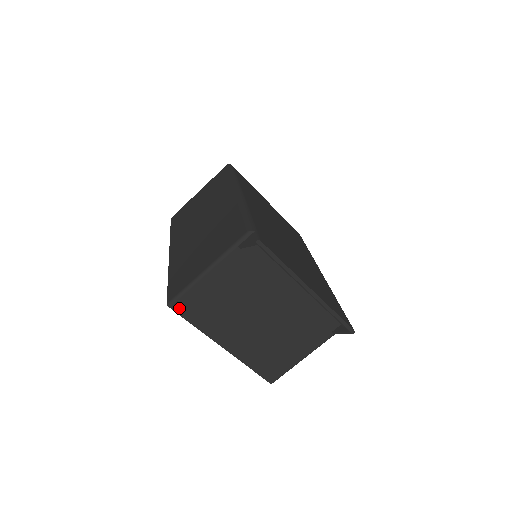
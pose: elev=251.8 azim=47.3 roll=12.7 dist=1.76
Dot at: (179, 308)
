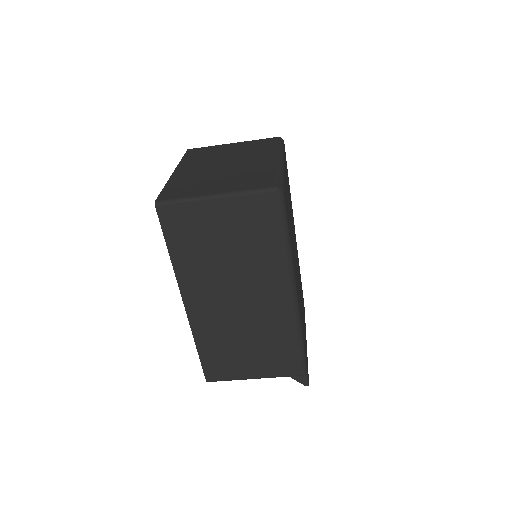
Dot at: occluded
